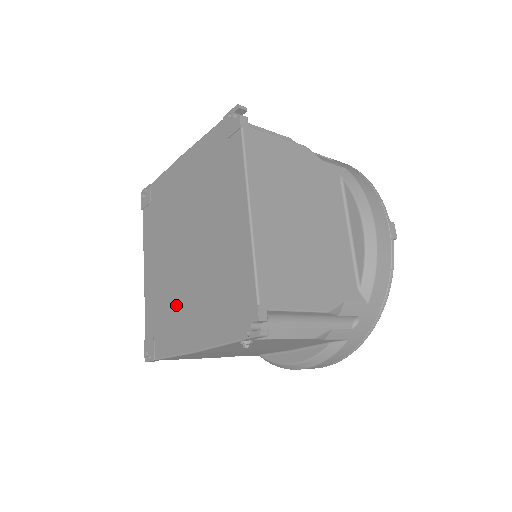
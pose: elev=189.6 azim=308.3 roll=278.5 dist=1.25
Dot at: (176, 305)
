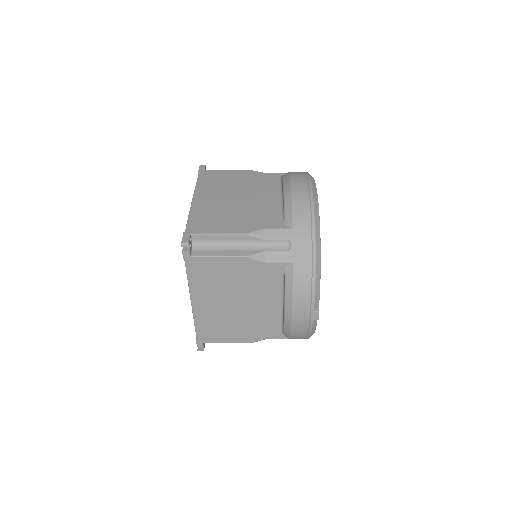
Dot at: occluded
